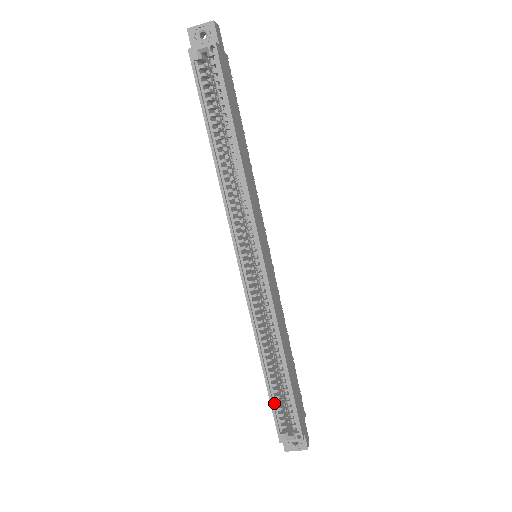
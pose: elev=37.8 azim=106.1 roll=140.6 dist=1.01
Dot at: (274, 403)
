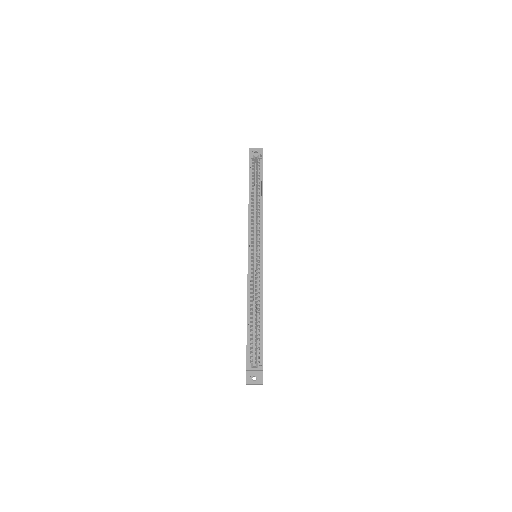
Dot at: (249, 341)
